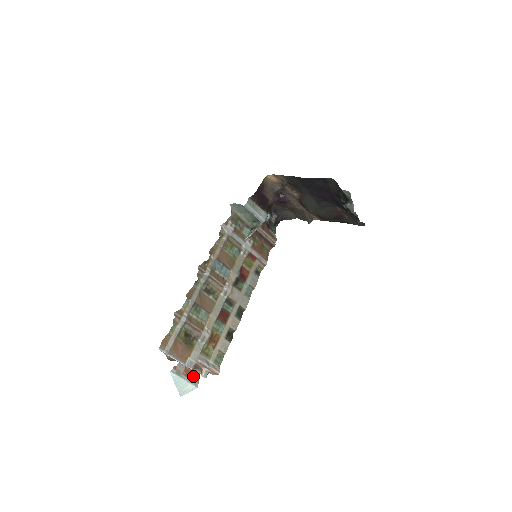
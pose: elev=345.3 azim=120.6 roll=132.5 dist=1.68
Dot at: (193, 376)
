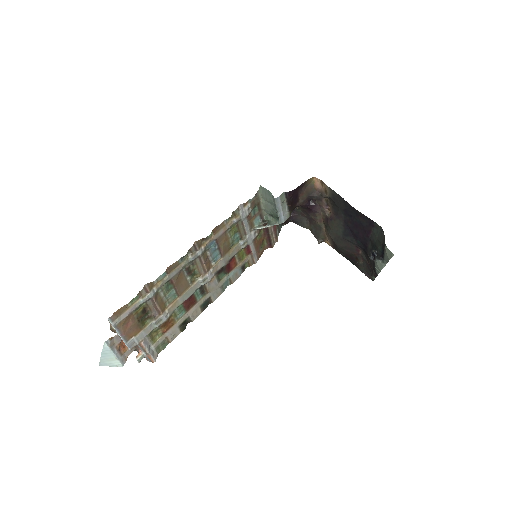
Dot at: (125, 352)
